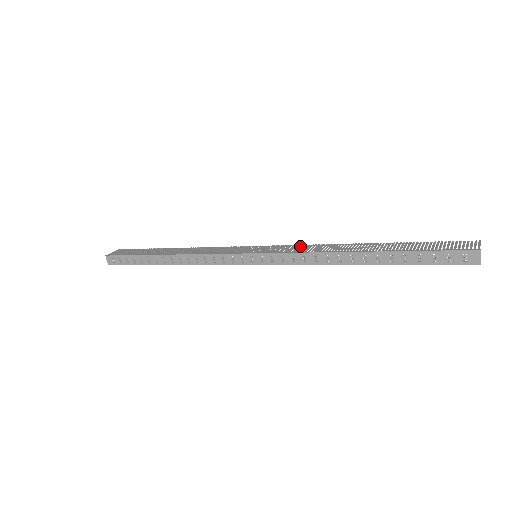
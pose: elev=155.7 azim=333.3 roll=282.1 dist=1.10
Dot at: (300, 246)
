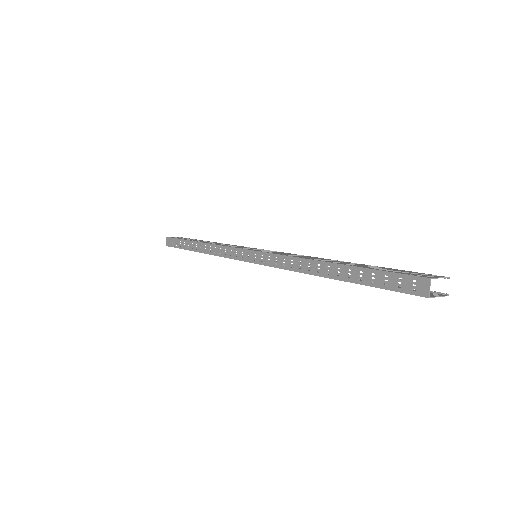
Dot at: (291, 254)
